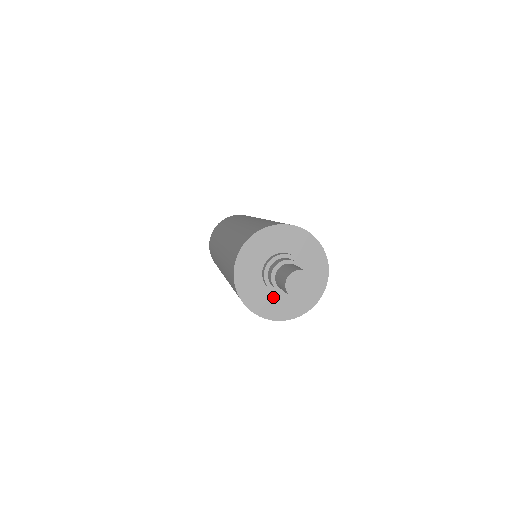
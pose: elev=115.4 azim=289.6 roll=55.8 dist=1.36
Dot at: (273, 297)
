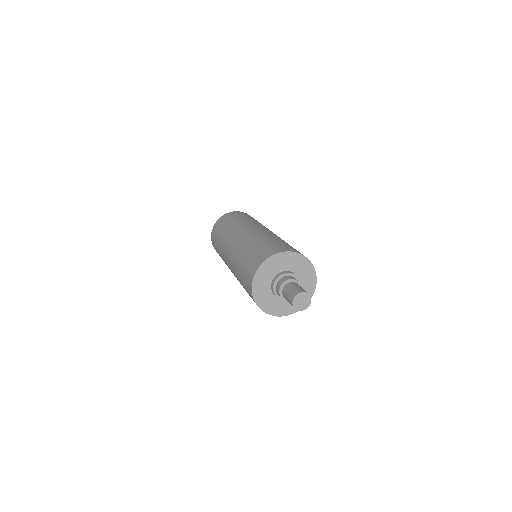
Dot at: (274, 299)
